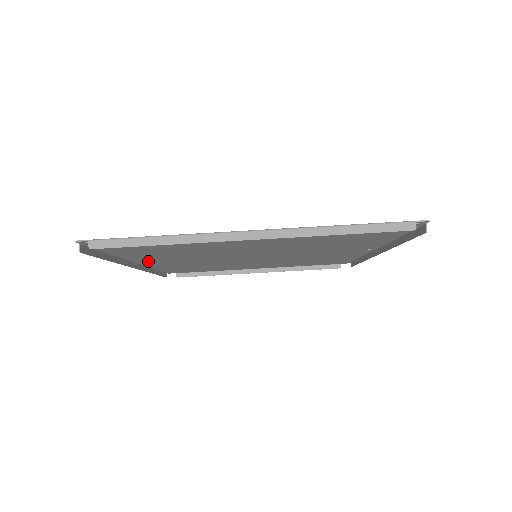
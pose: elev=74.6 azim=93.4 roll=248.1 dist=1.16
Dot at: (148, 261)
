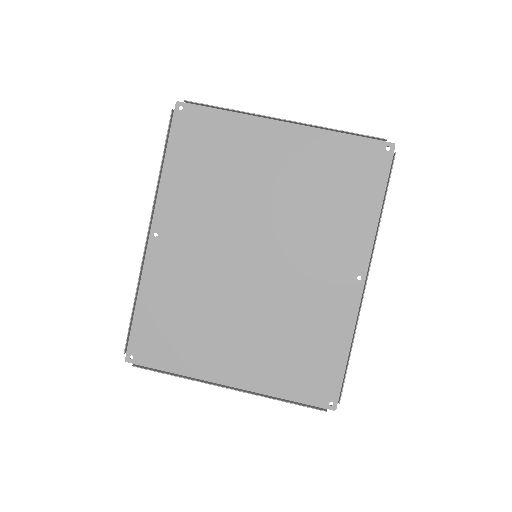
Dot at: (163, 230)
